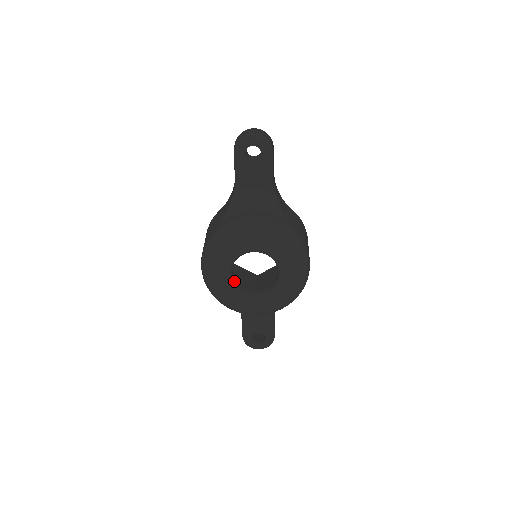
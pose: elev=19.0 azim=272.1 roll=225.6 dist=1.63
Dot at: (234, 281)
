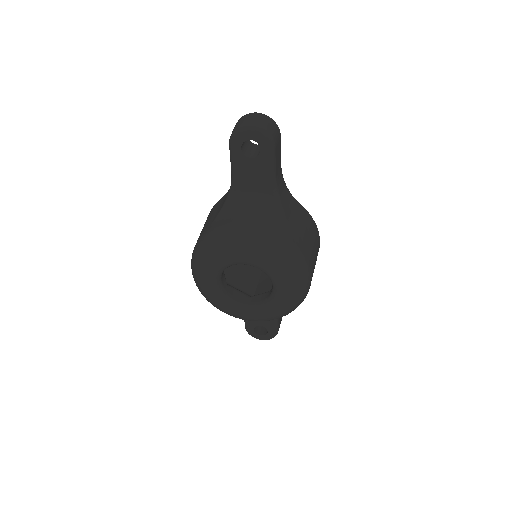
Dot at: (225, 288)
